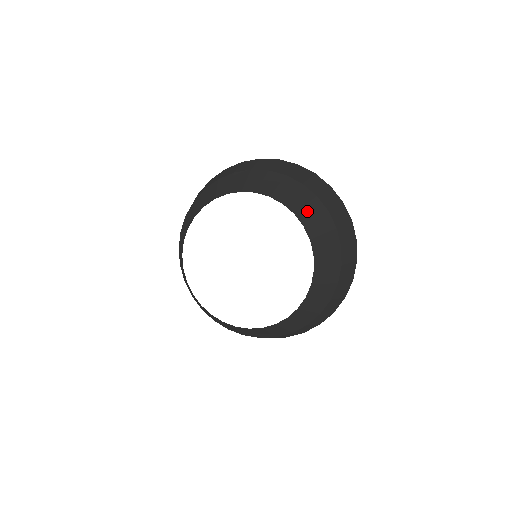
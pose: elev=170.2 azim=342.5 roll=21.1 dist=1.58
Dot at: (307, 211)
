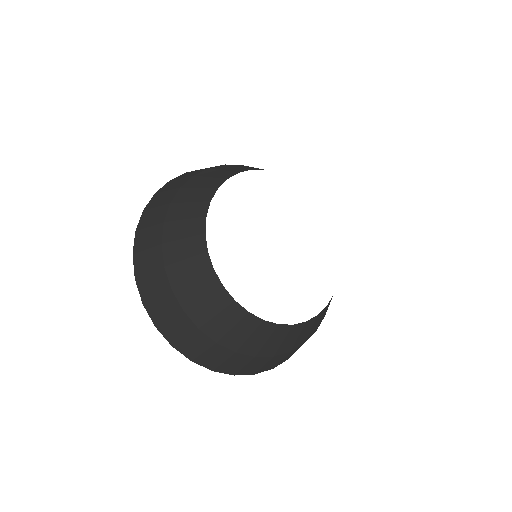
Dot at: occluded
